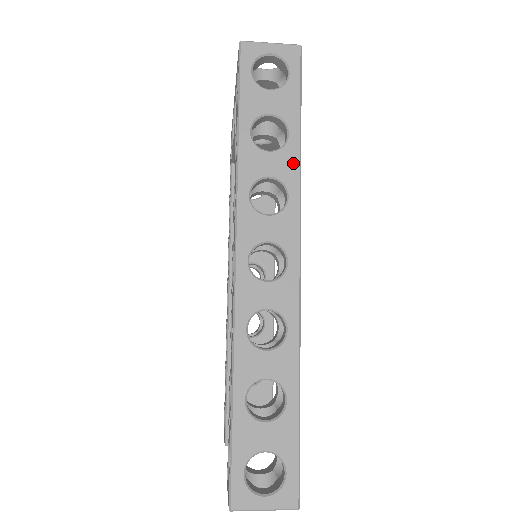
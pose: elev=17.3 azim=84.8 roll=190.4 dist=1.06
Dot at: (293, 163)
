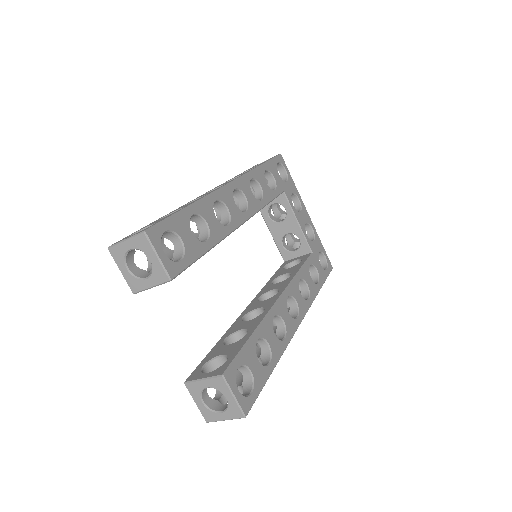
Dot at: occluded
